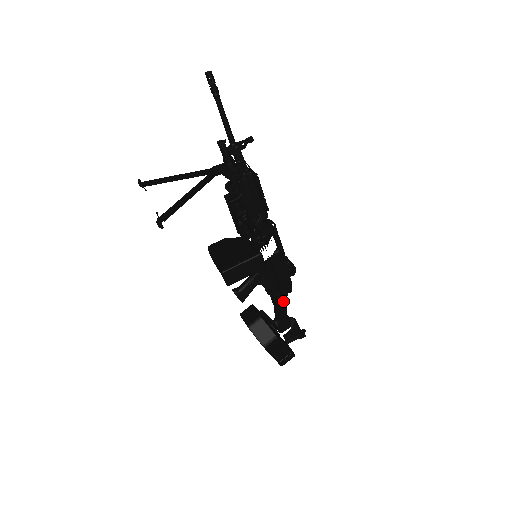
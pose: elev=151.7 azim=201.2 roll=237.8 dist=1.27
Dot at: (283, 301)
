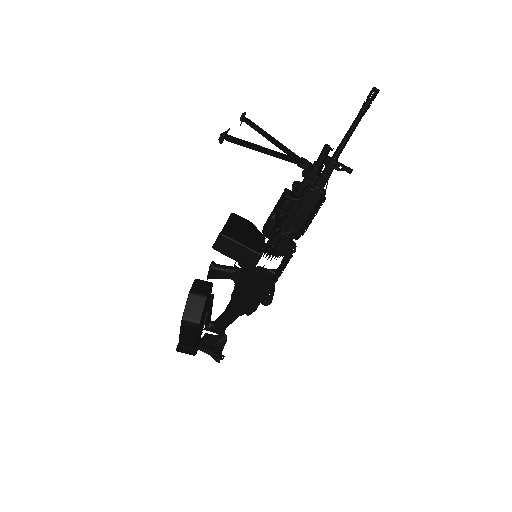
Dot at: (235, 315)
